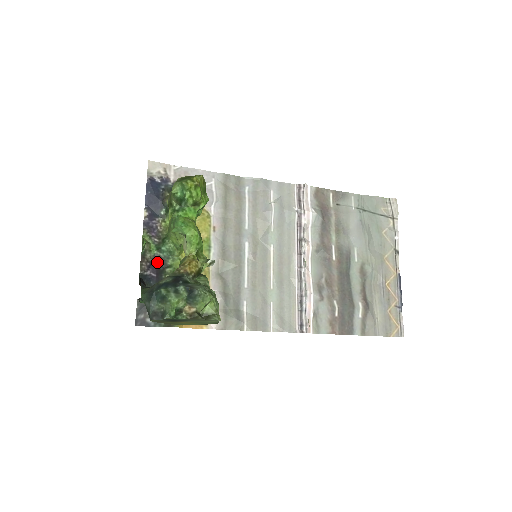
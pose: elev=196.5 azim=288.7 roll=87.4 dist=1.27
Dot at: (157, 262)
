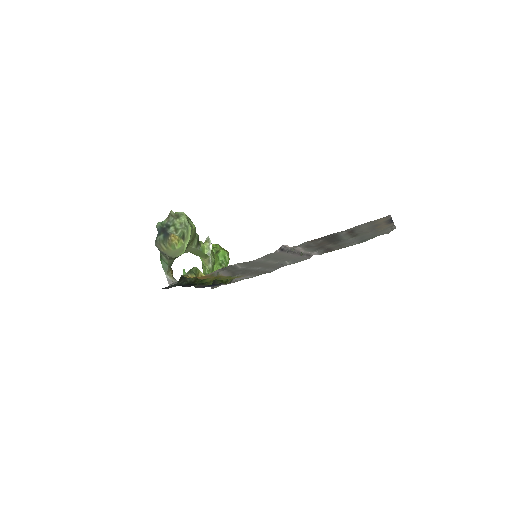
Dot at: occluded
